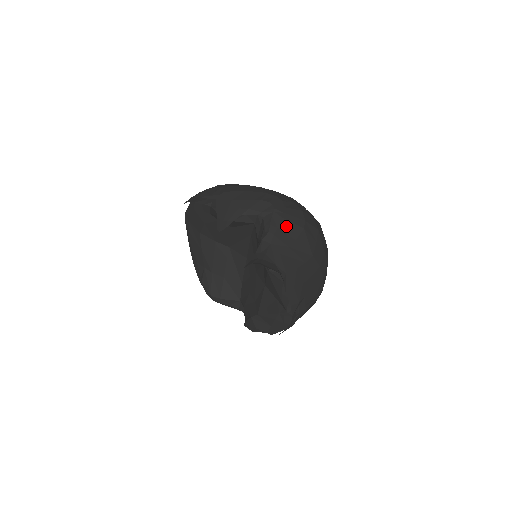
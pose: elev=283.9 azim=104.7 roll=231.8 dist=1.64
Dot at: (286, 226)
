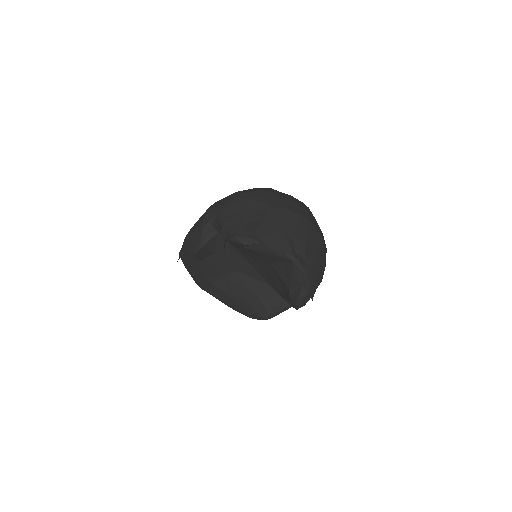
Dot at: (232, 209)
